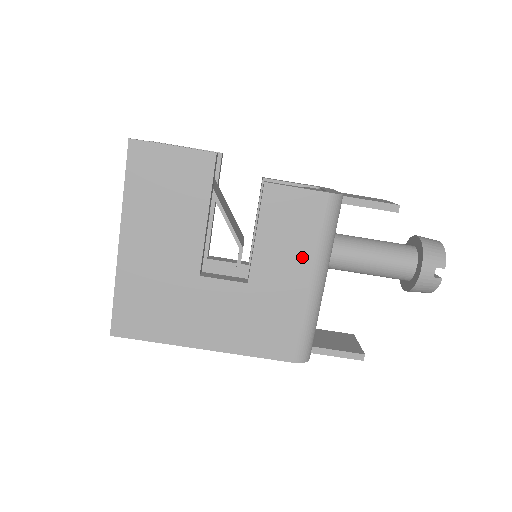
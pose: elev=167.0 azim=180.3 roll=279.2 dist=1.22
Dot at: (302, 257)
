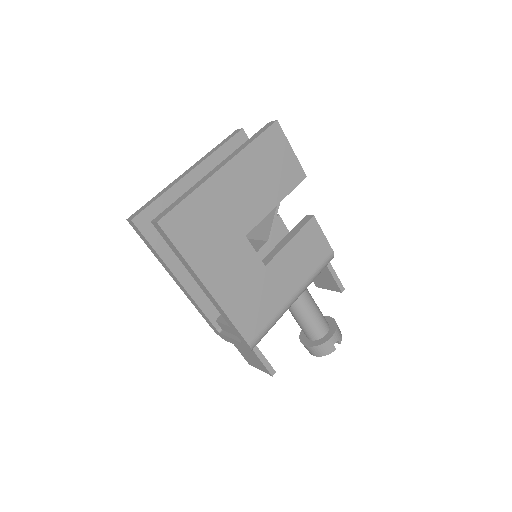
Dot at: (300, 276)
